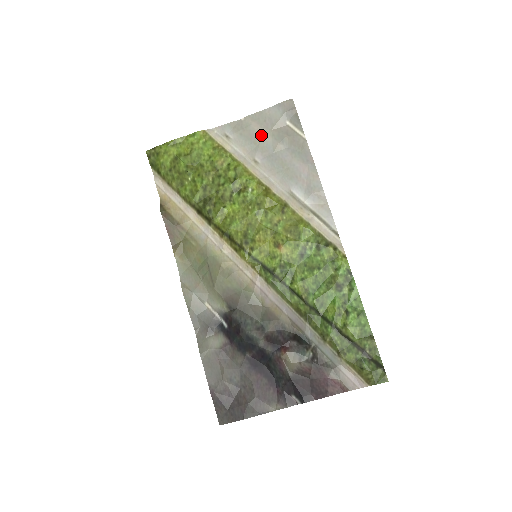
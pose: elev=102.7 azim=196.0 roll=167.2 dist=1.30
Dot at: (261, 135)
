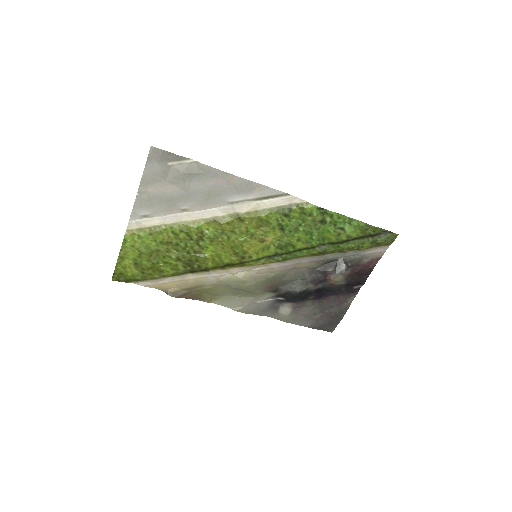
Dot at: (165, 191)
